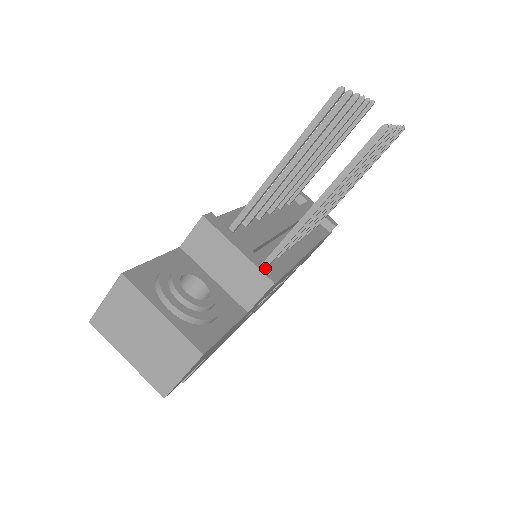
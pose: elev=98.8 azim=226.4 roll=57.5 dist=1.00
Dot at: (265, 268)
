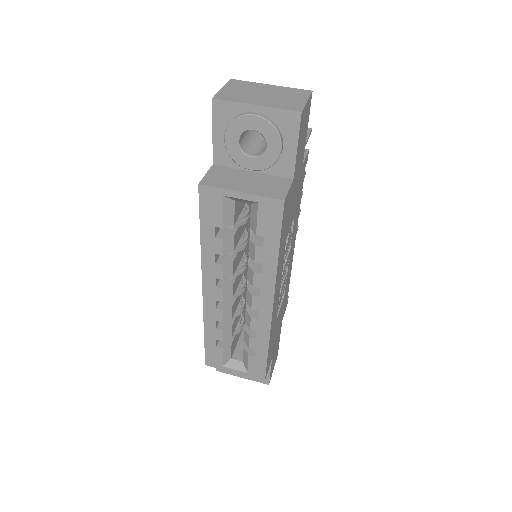
Dot at: occluded
